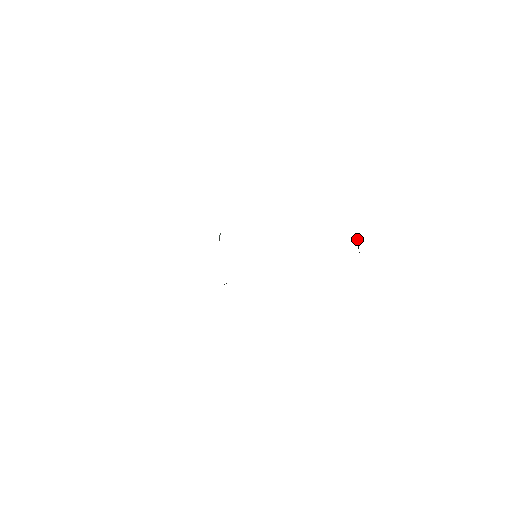
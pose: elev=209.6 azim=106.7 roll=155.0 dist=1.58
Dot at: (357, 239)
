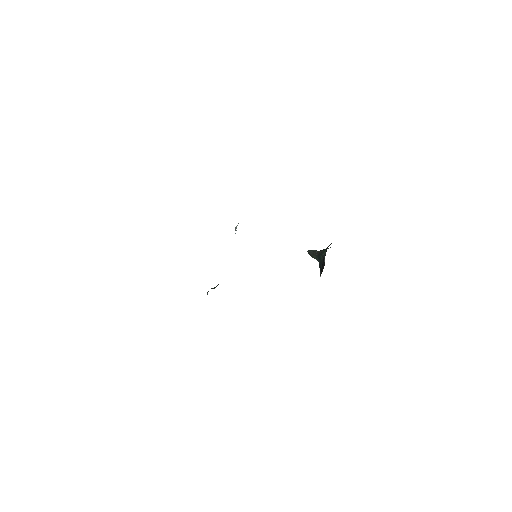
Dot at: (311, 250)
